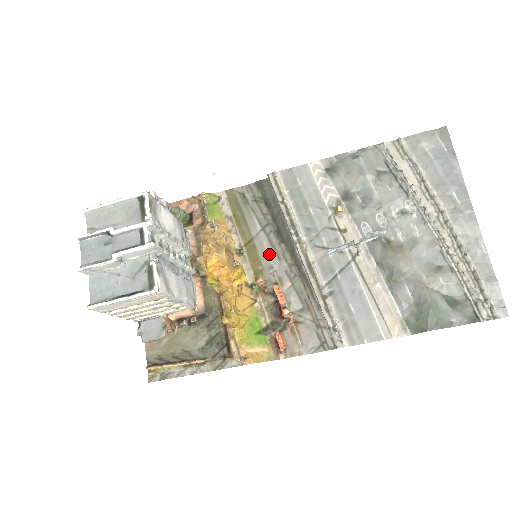
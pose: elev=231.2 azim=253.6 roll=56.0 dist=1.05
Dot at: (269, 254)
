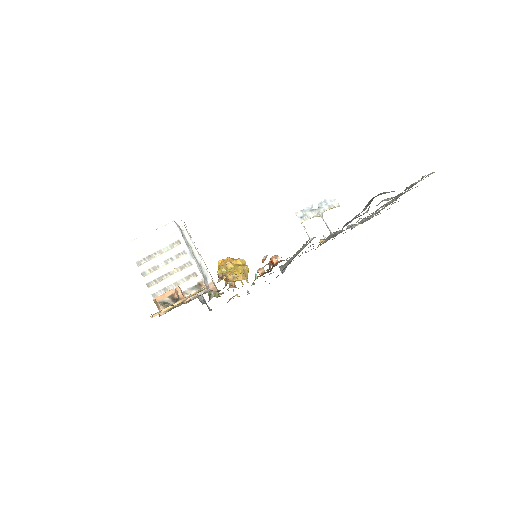
Dot at: occluded
